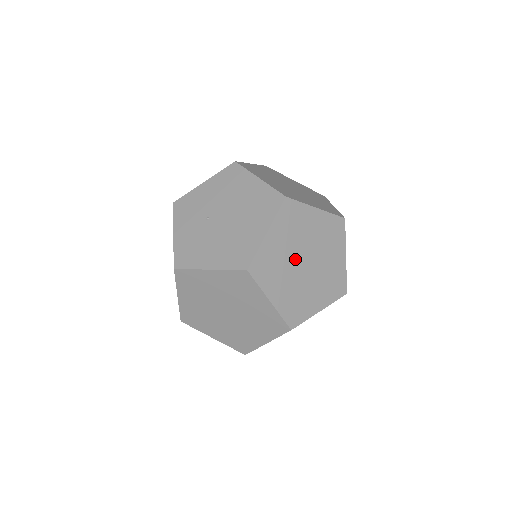
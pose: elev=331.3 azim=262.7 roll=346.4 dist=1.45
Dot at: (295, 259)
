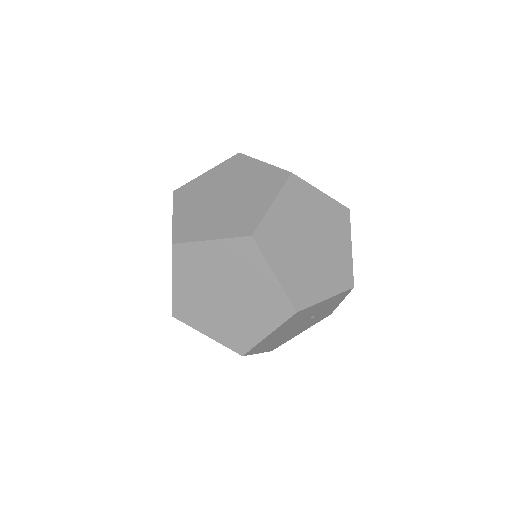
Dot at: occluded
